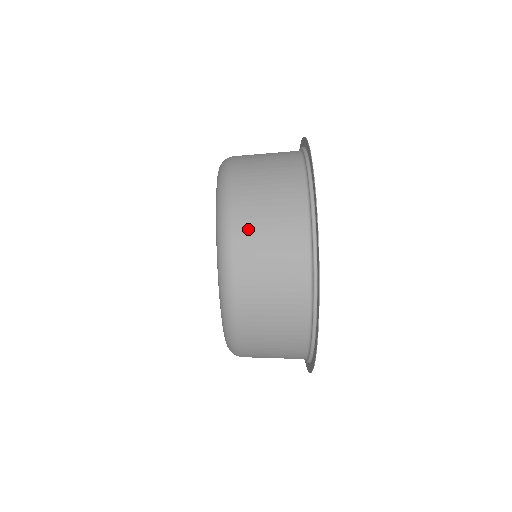
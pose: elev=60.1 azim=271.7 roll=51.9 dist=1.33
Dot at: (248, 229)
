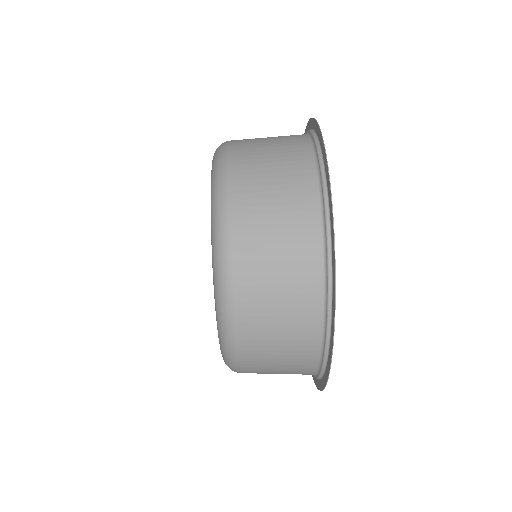
Dot at: (248, 190)
